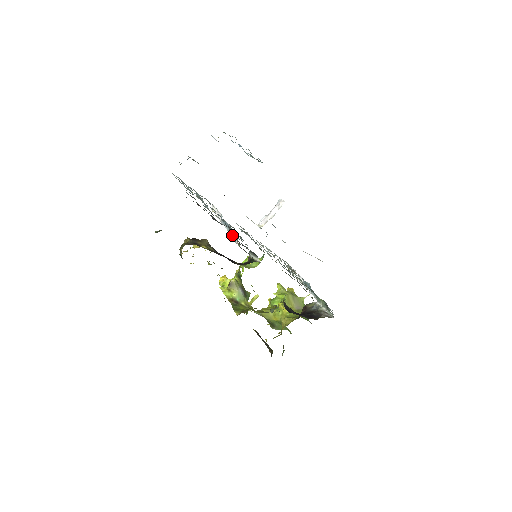
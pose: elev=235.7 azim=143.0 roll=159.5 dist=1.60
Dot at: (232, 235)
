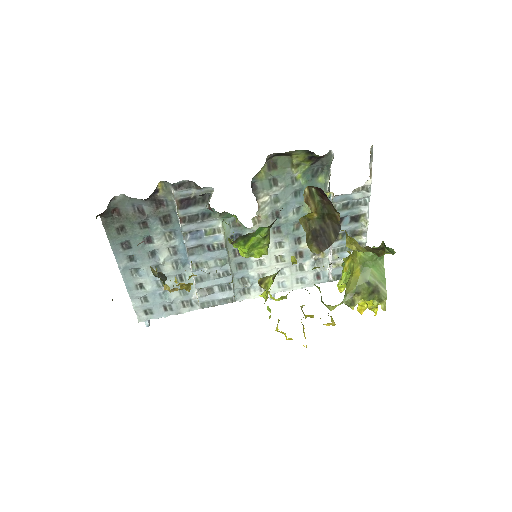
Dot at: (177, 215)
